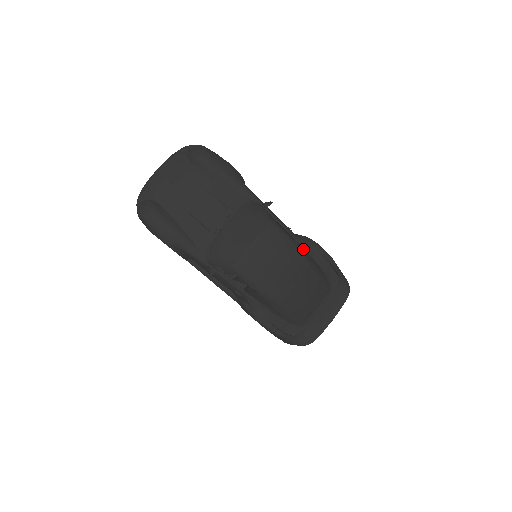
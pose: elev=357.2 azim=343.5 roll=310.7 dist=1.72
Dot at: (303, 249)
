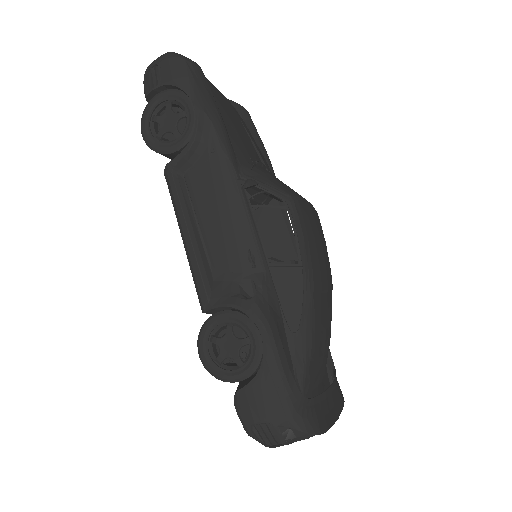
Dot at: occluded
